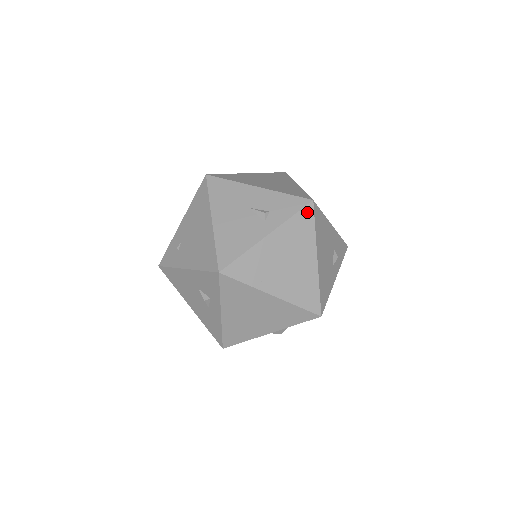
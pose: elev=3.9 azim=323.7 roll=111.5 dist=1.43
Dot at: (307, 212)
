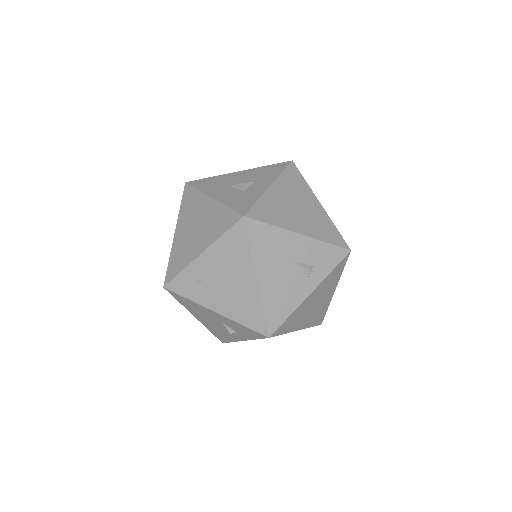
Dot at: (343, 262)
